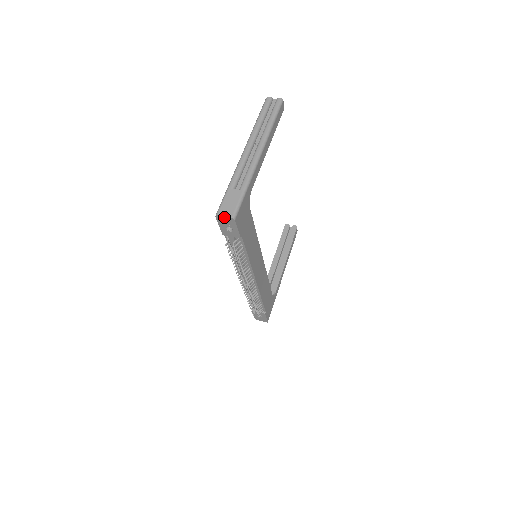
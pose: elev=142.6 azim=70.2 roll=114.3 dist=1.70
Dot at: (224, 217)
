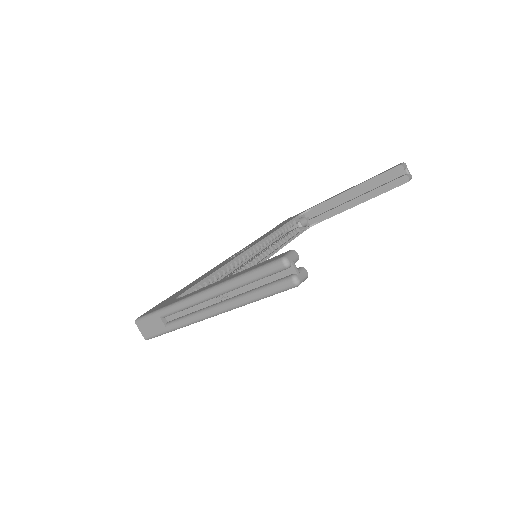
Dot at: (141, 329)
